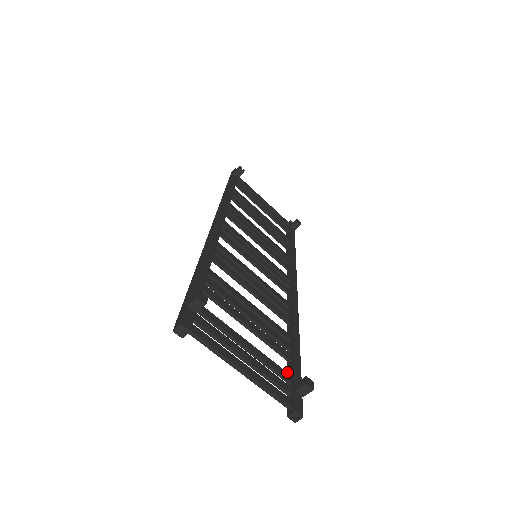
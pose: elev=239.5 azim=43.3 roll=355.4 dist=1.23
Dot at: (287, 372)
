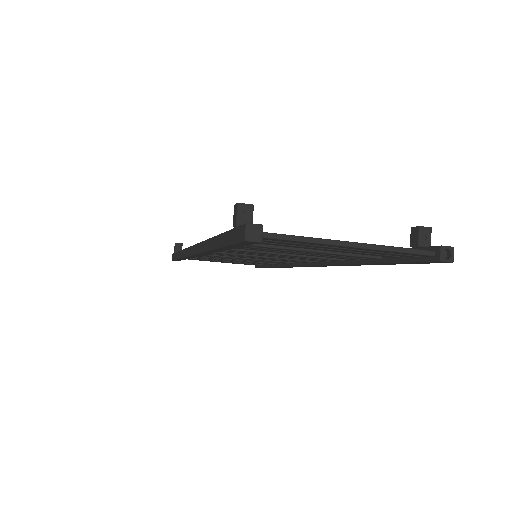
Dot at: (390, 262)
